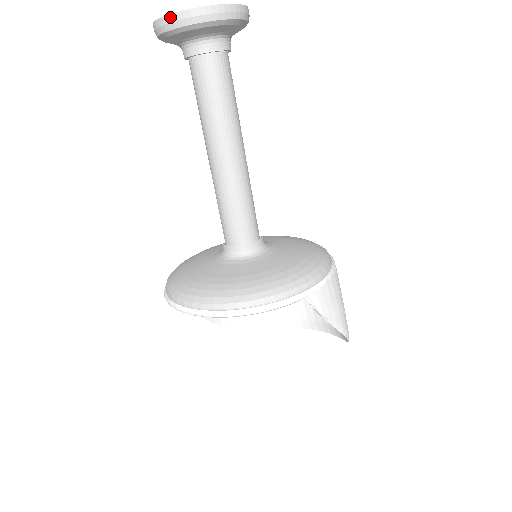
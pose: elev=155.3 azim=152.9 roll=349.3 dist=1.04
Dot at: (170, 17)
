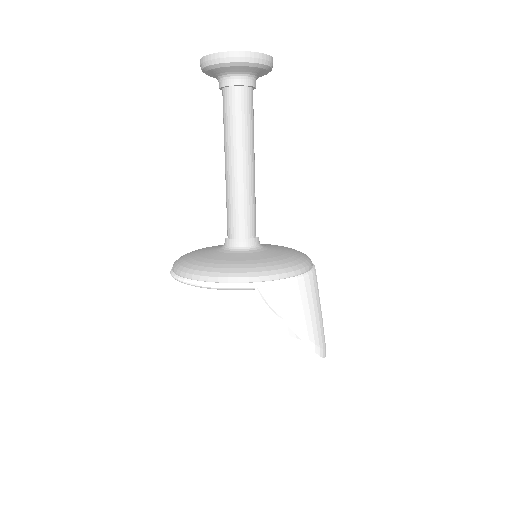
Dot at: (204, 58)
